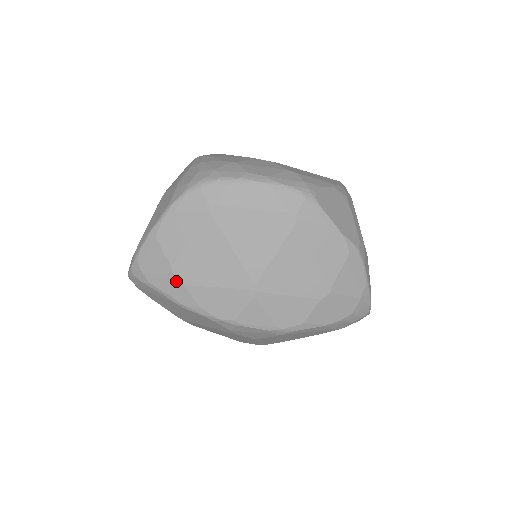
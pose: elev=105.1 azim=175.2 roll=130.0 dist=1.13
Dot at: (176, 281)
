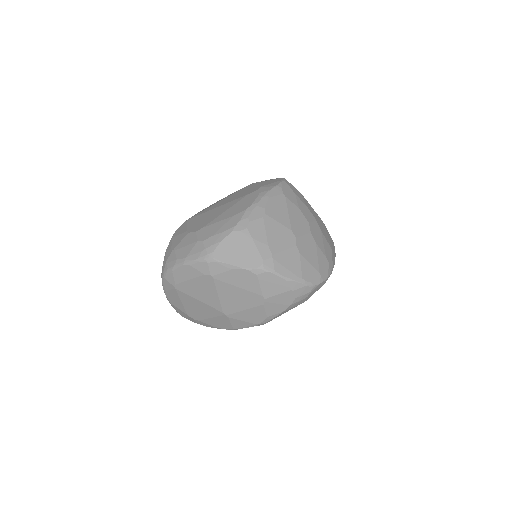
Dot at: (194, 320)
